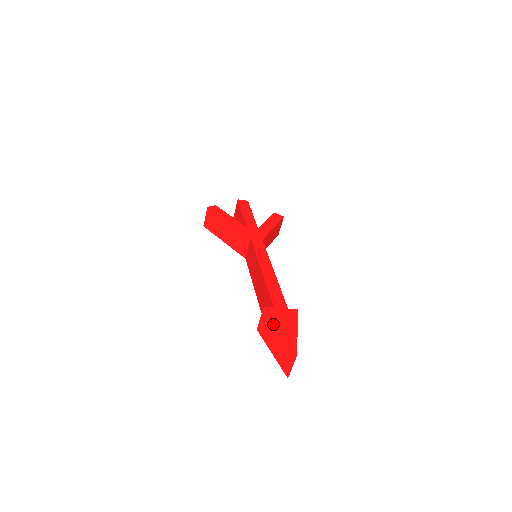
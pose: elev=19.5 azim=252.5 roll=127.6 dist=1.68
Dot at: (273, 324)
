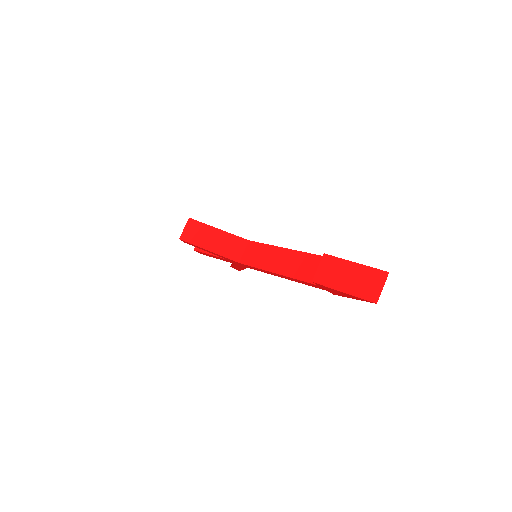
Dot at: (343, 262)
